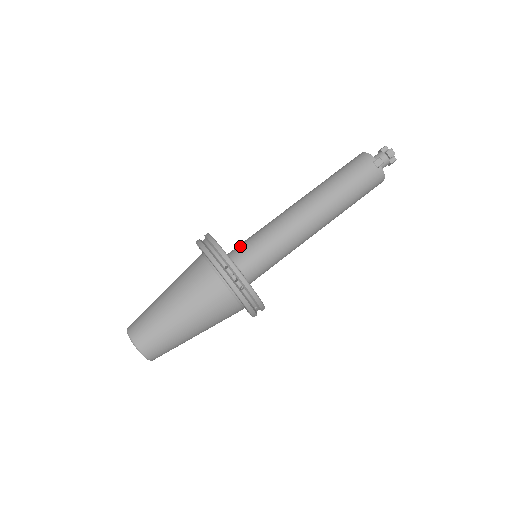
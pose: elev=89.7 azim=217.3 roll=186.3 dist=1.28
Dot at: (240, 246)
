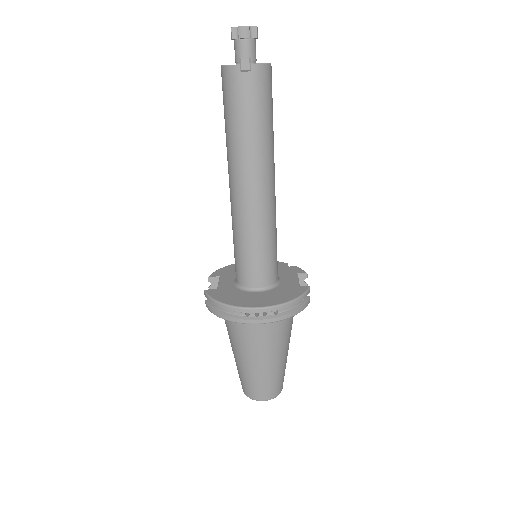
Dot at: (236, 269)
